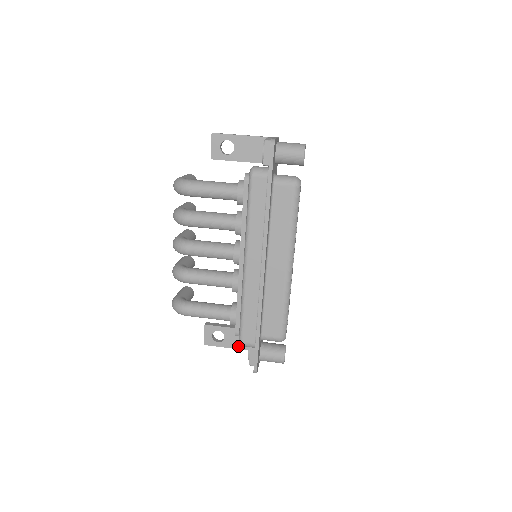
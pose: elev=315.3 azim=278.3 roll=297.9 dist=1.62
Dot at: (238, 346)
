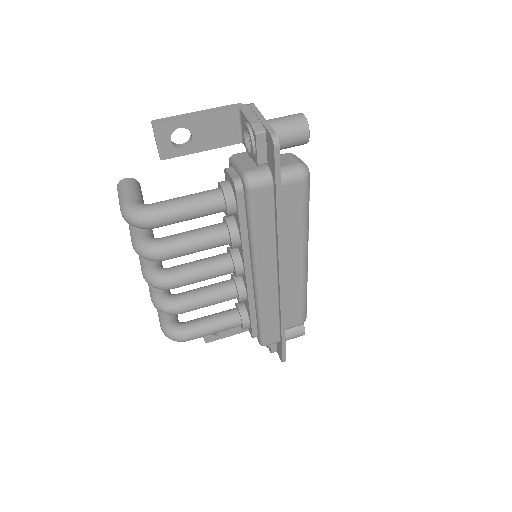
Dot at: (243, 330)
